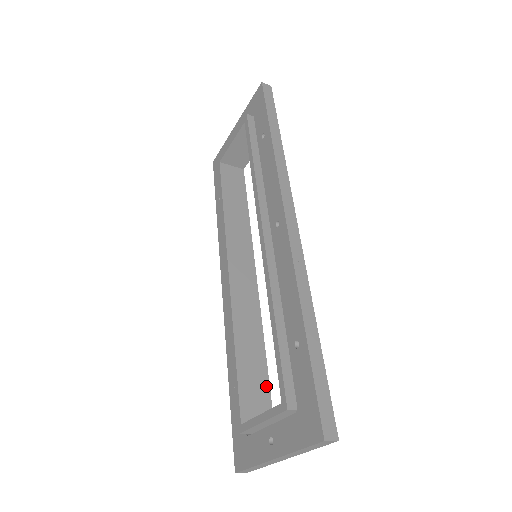
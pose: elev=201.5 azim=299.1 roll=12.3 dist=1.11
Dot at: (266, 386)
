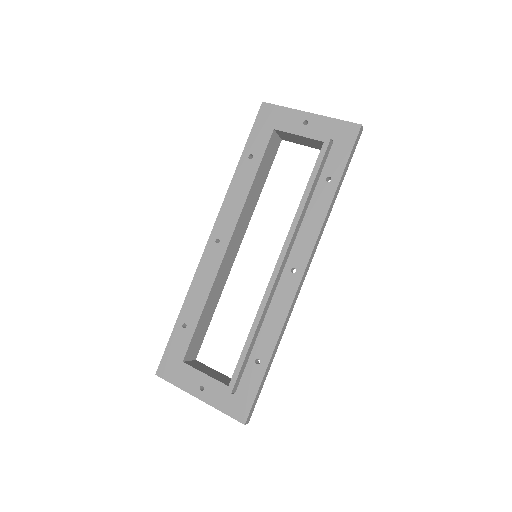
Dot at: (204, 335)
